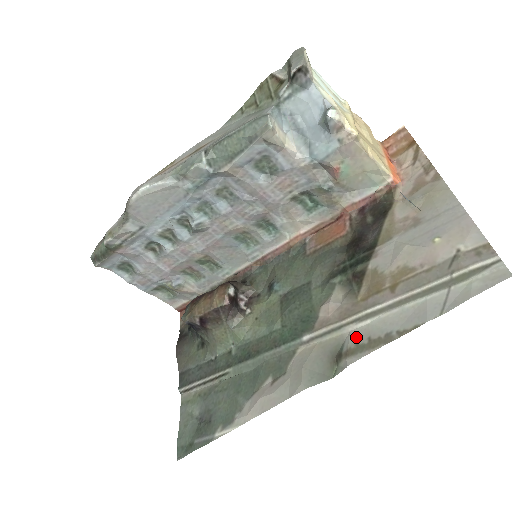
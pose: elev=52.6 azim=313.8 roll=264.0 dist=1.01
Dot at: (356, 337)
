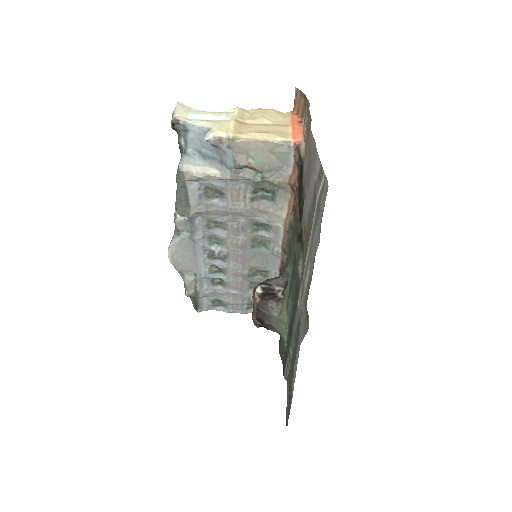
Dot at: (306, 289)
